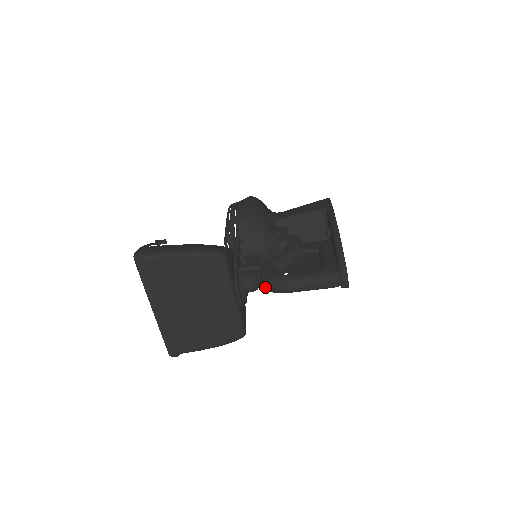
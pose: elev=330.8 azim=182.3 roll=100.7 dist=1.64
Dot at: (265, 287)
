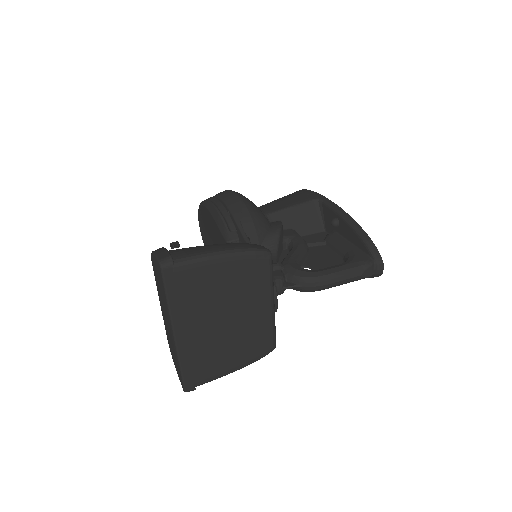
Dot at: (298, 287)
